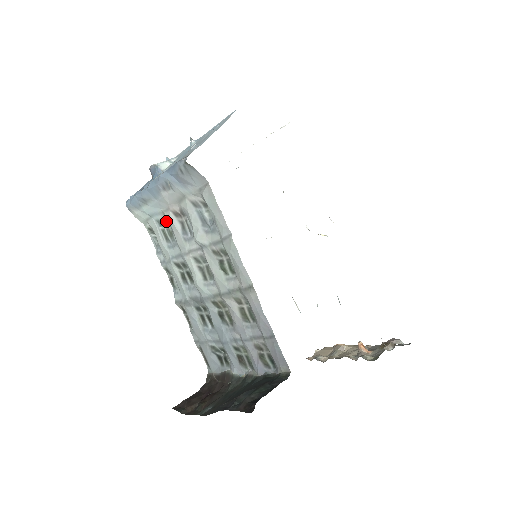
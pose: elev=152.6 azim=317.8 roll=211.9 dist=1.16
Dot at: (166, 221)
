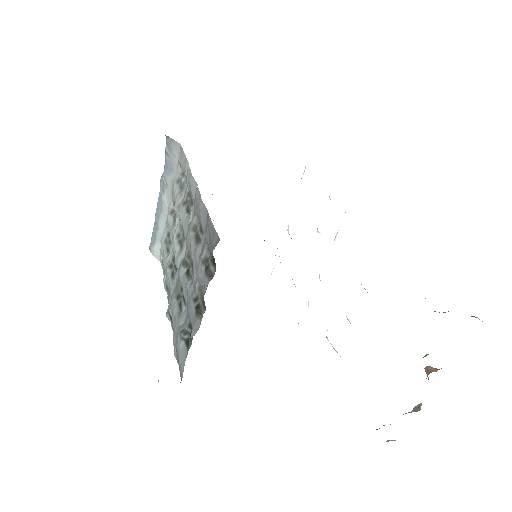
Dot at: (169, 233)
